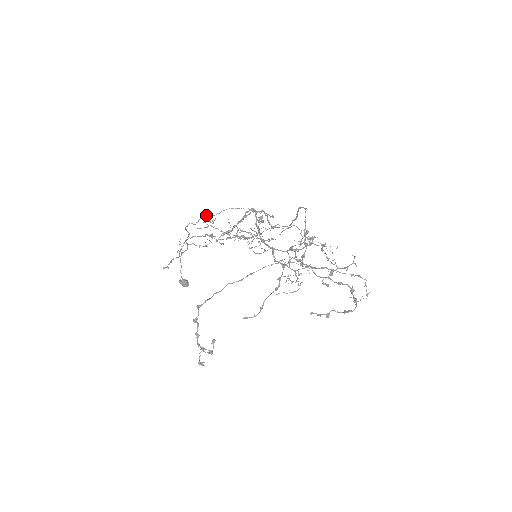
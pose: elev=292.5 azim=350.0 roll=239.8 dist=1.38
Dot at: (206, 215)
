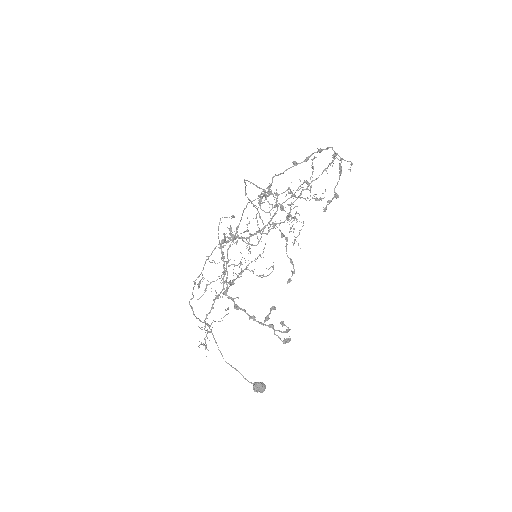
Dot at: (195, 282)
